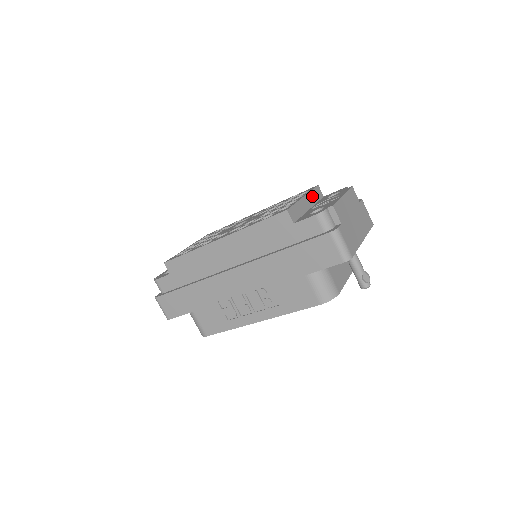
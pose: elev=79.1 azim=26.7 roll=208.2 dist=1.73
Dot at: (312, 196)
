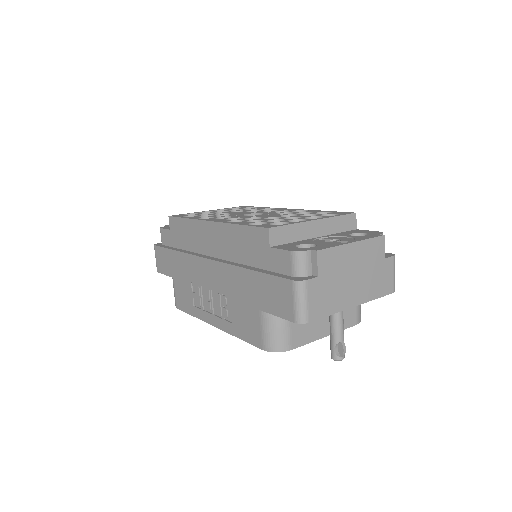
Dot at: (333, 223)
